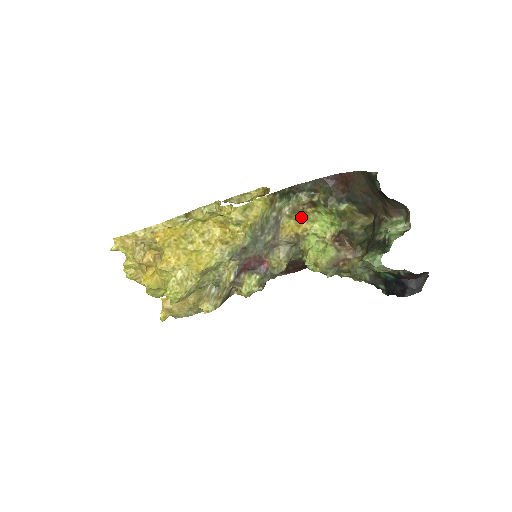
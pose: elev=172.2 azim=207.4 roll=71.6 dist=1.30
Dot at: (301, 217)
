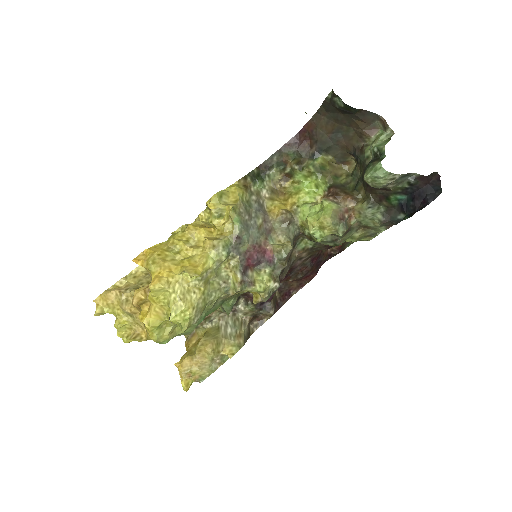
Dot at: (283, 196)
